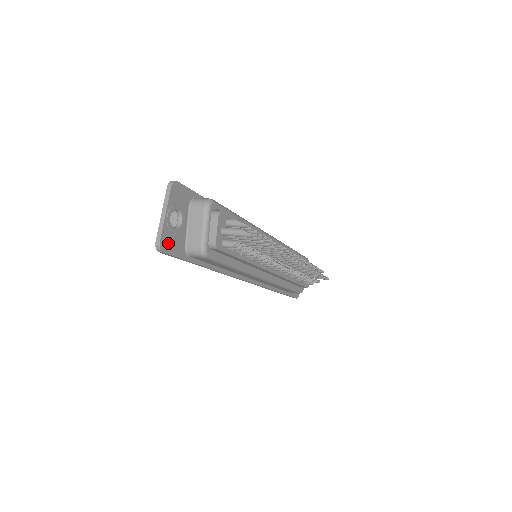
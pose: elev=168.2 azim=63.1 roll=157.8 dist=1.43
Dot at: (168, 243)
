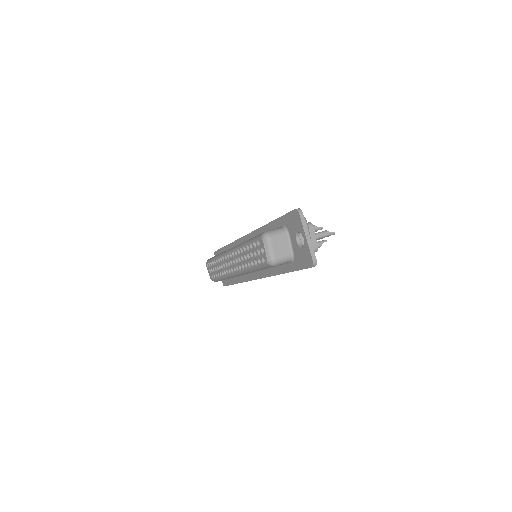
Dot at: occluded
